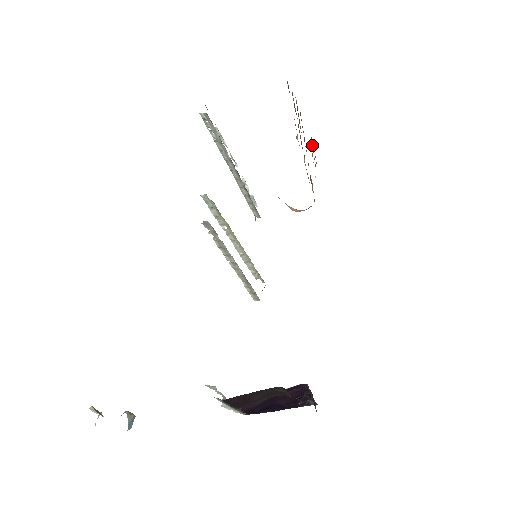
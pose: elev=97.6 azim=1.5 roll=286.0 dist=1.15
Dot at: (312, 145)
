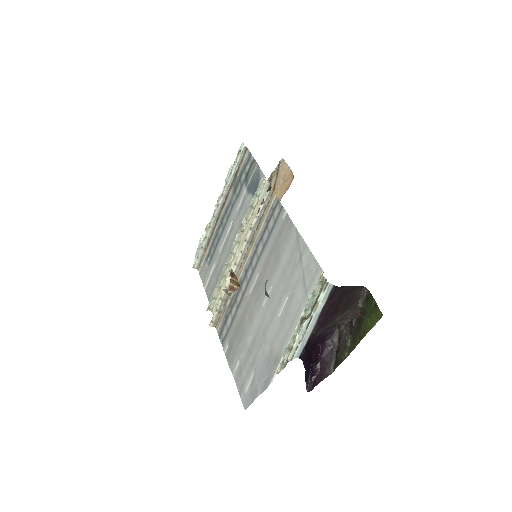
Dot at: occluded
